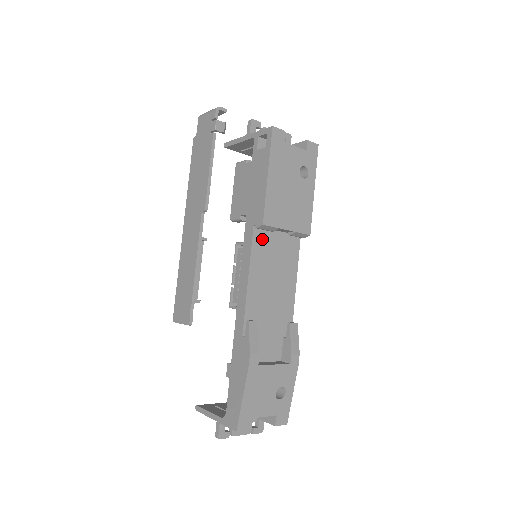
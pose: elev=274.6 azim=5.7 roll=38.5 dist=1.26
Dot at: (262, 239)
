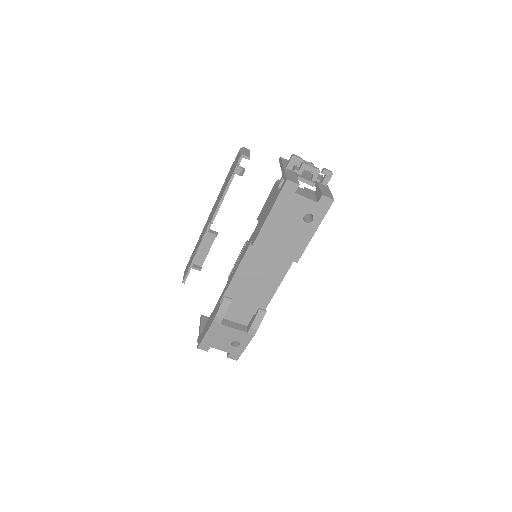
Dot at: (257, 251)
